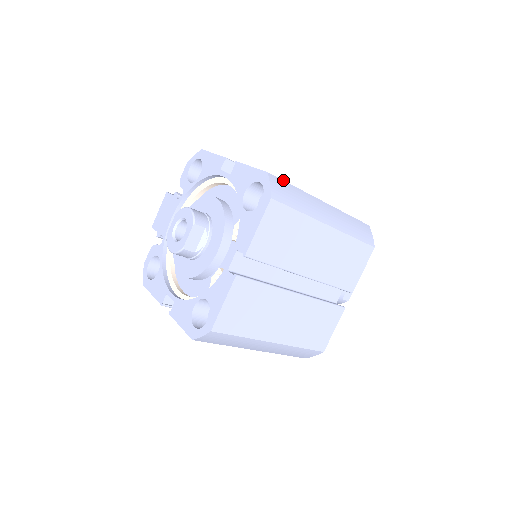
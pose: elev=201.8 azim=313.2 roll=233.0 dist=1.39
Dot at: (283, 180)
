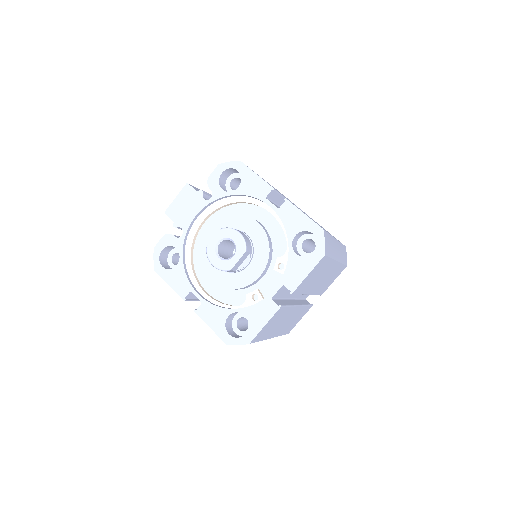
Dot at: occluded
